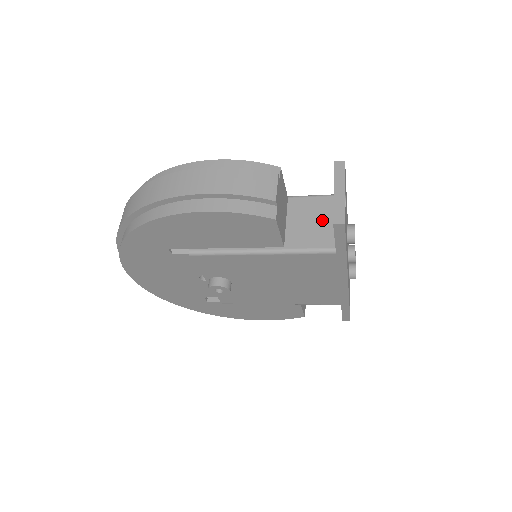
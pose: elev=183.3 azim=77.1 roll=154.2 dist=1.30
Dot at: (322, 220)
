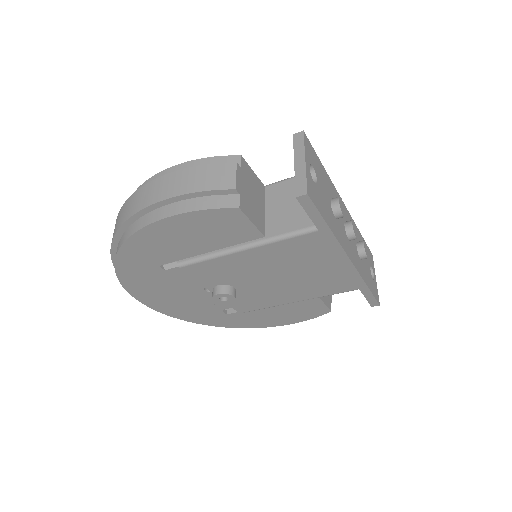
Dot at: occluded
